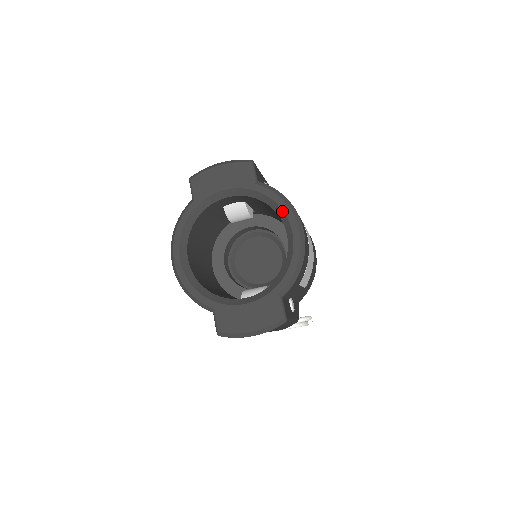
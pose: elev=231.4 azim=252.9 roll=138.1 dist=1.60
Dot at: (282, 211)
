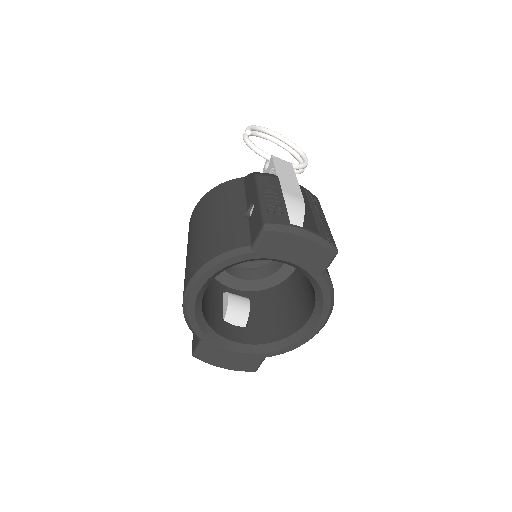
Dot at: (322, 308)
